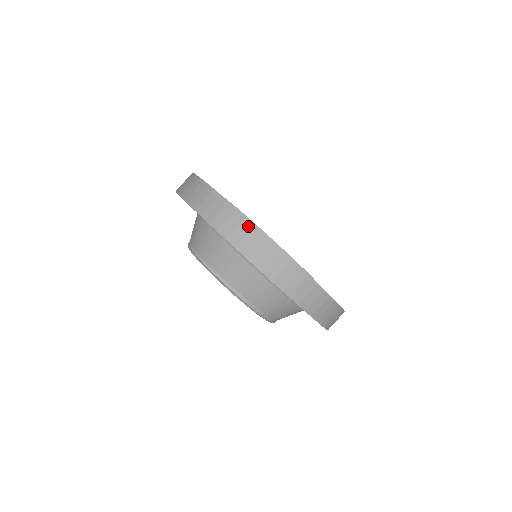
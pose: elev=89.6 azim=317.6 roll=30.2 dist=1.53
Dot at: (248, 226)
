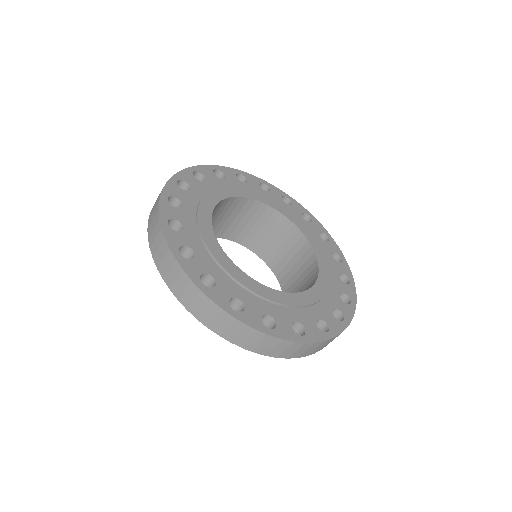
Dot at: (195, 291)
